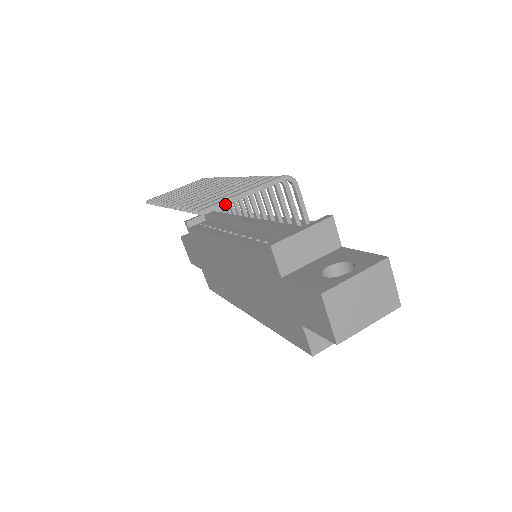
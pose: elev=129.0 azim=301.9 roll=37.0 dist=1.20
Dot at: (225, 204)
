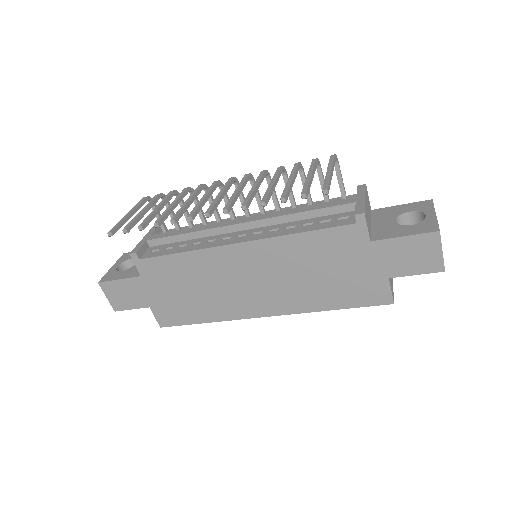
Dot at: (330, 182)
